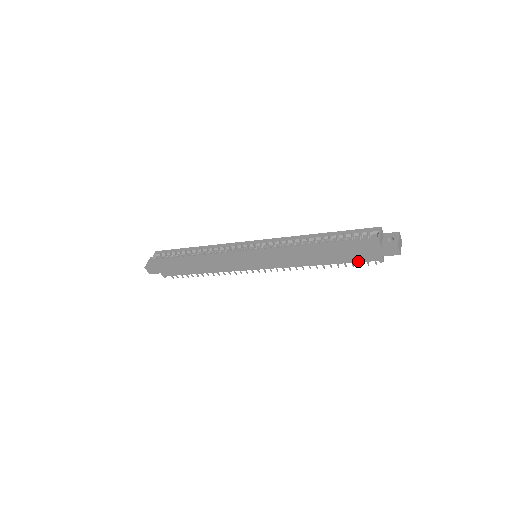
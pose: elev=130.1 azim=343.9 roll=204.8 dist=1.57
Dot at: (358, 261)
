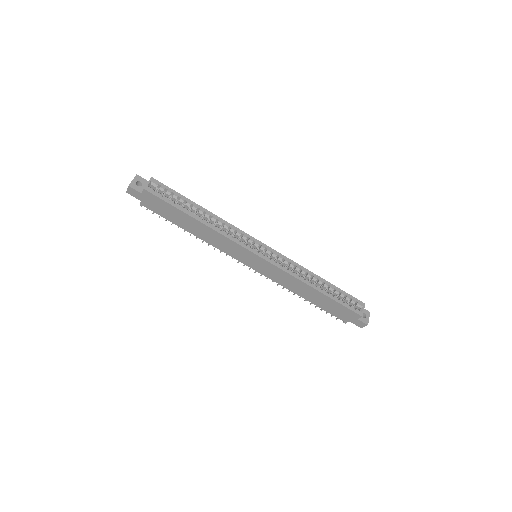
Dot at: (331, 313)
